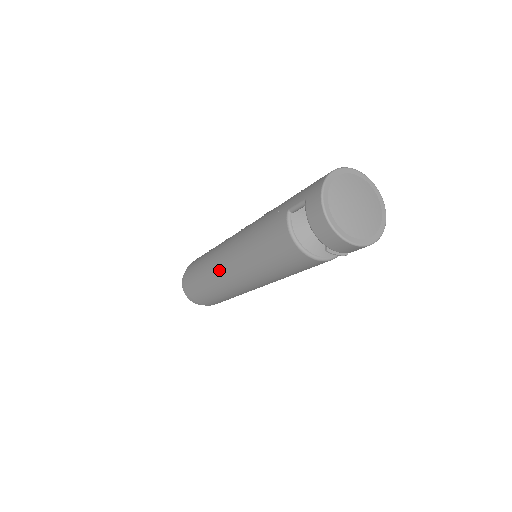
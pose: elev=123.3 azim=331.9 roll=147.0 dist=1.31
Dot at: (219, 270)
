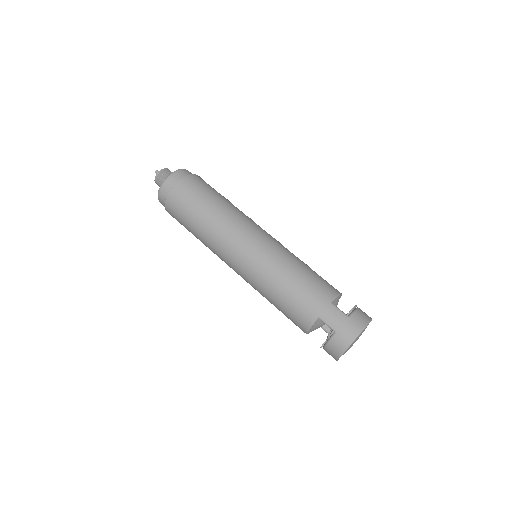
Dot at: (223, 253)
